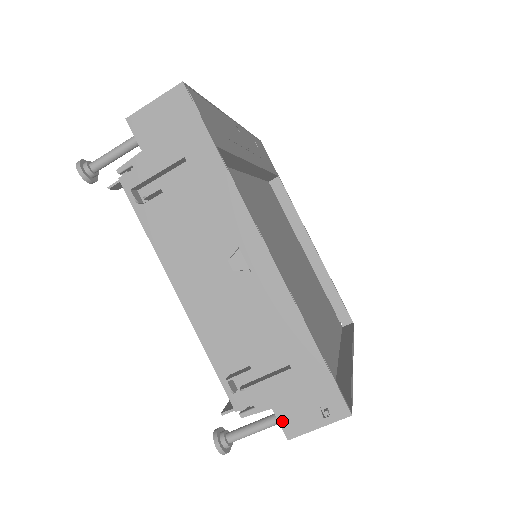
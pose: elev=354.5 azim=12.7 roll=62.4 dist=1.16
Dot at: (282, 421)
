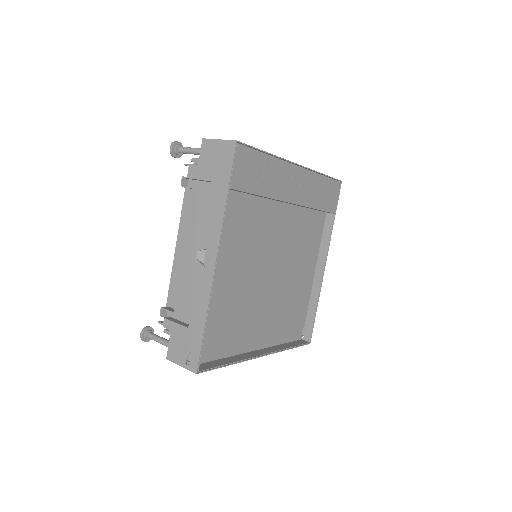
Dot at: (170, 348)
